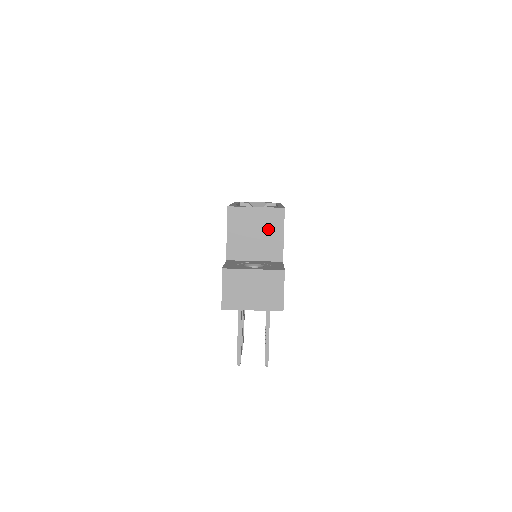
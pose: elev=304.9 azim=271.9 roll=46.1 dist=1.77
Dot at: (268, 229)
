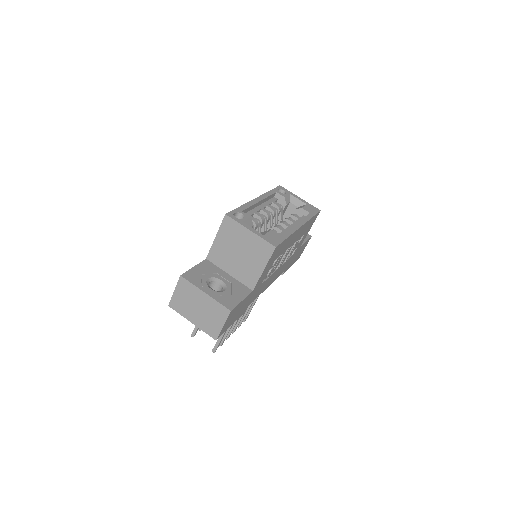
Dot at: (252, 256)
